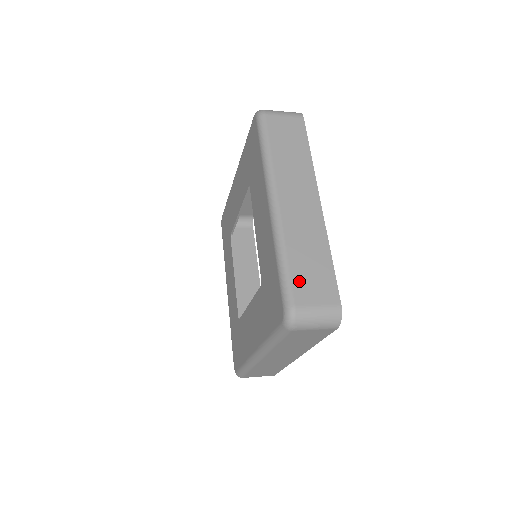
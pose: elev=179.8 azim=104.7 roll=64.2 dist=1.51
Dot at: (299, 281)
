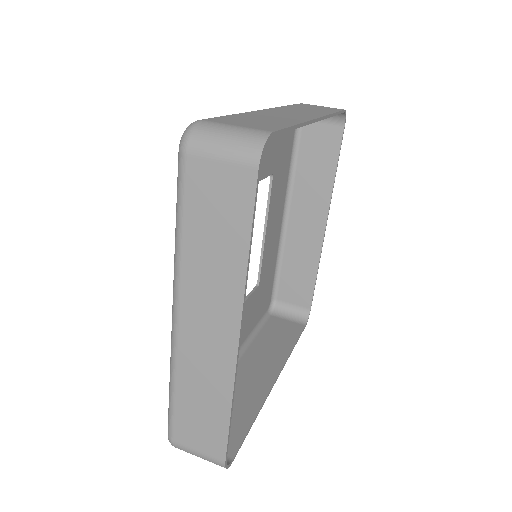
Dot at: (182, 421)
